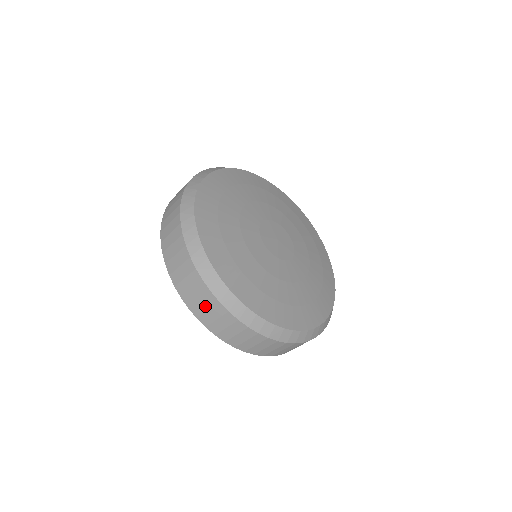
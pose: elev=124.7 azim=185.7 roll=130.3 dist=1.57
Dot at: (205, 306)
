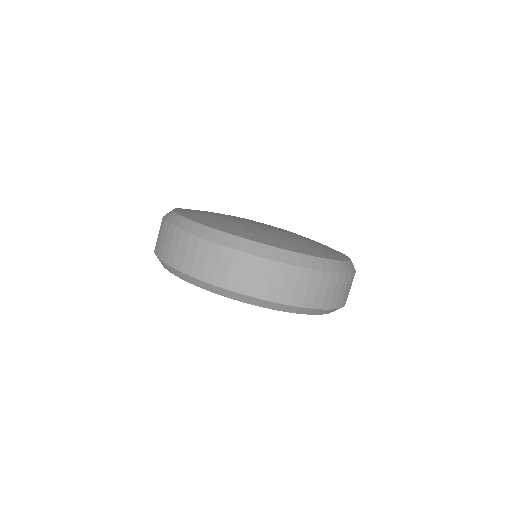
Dot at: (252, 275)
